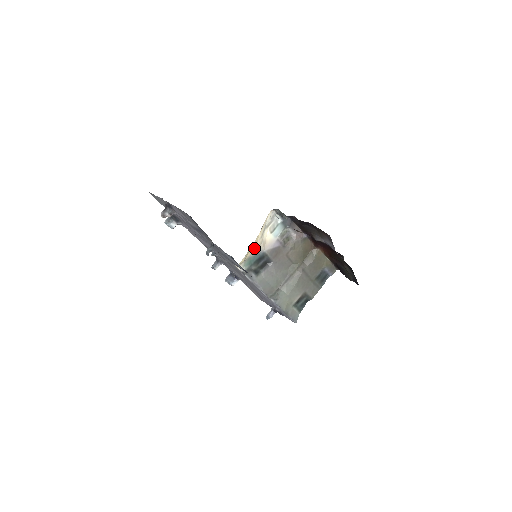
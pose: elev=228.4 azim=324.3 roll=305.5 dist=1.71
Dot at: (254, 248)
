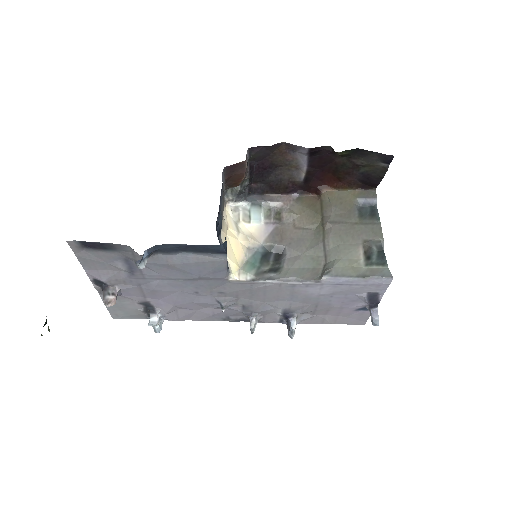
Dot at: (241, 248)
